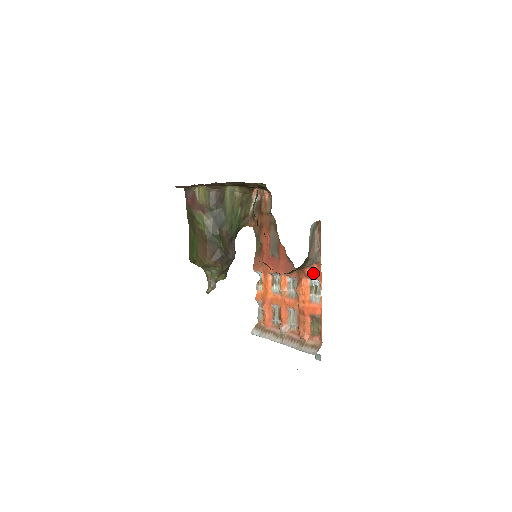
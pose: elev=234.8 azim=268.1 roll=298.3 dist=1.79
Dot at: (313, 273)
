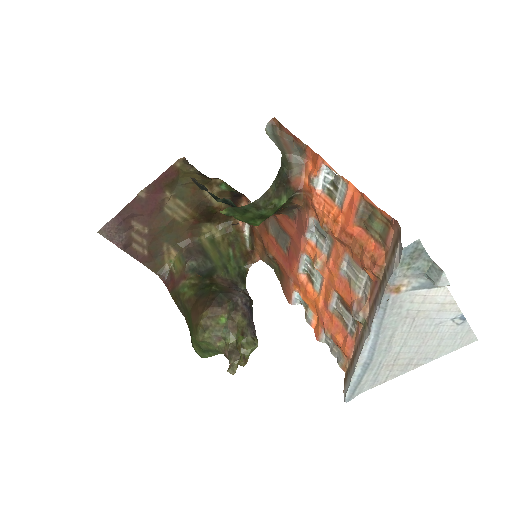
Dot at: (311, 171)
